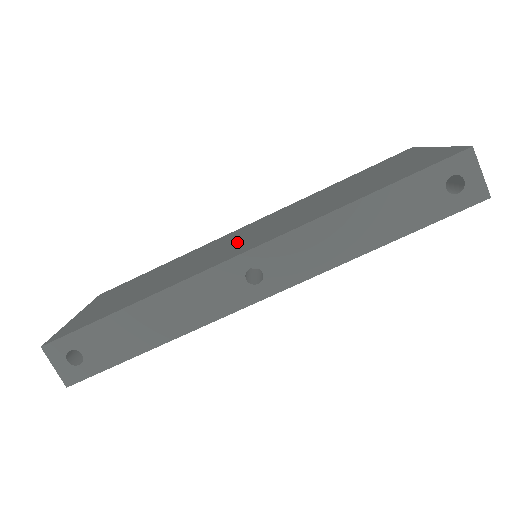
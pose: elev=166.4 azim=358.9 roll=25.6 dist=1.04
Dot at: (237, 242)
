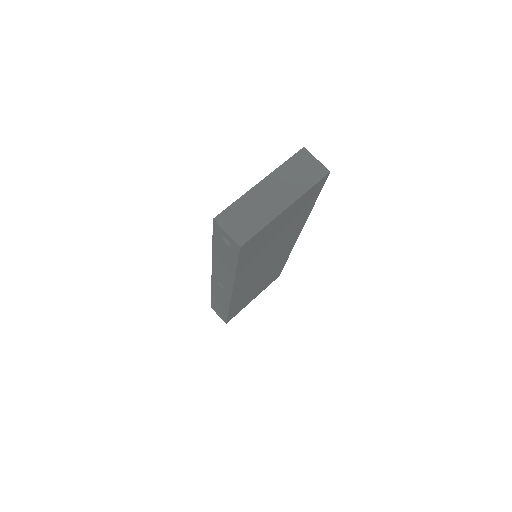
Dot at: occluded
